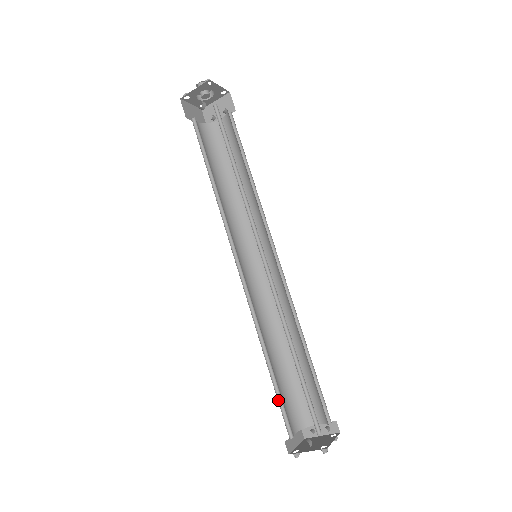
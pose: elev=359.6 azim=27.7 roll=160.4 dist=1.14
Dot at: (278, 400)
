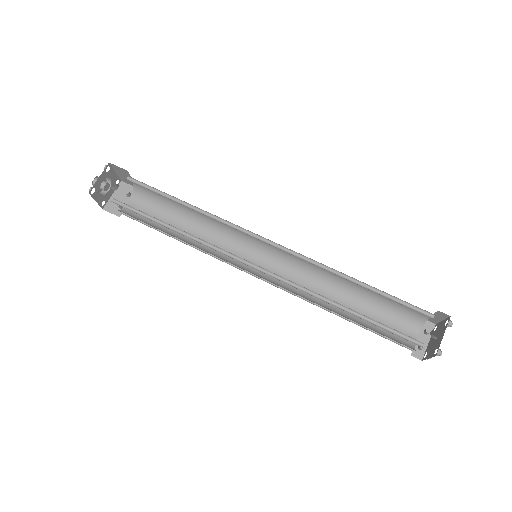
Dot at: occluded
